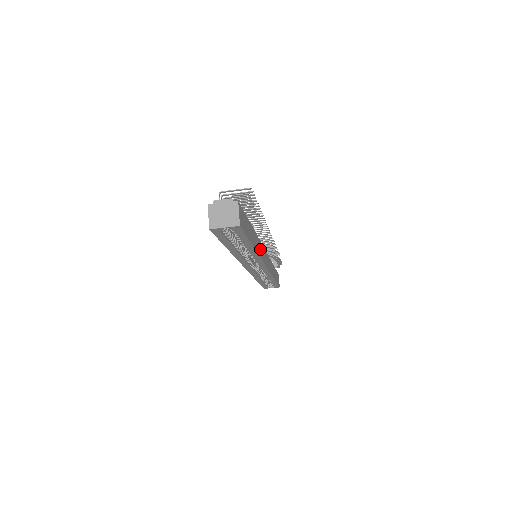
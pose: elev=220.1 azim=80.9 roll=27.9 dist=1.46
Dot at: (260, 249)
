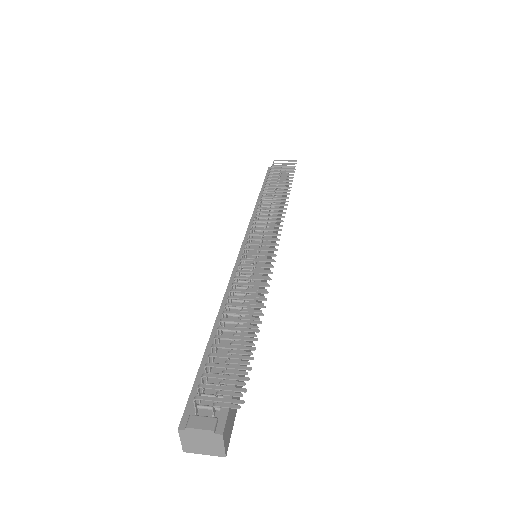
Dot at: (260, 295)
